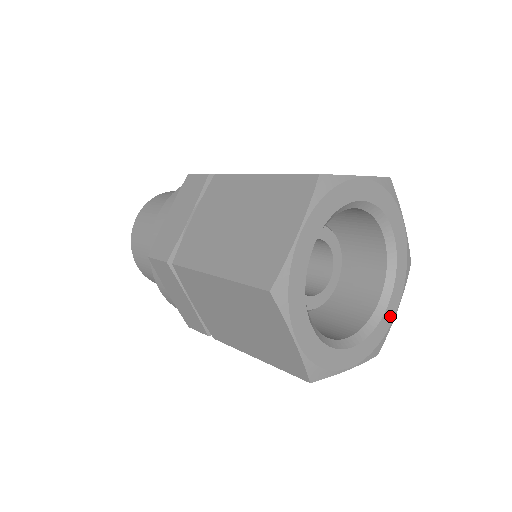
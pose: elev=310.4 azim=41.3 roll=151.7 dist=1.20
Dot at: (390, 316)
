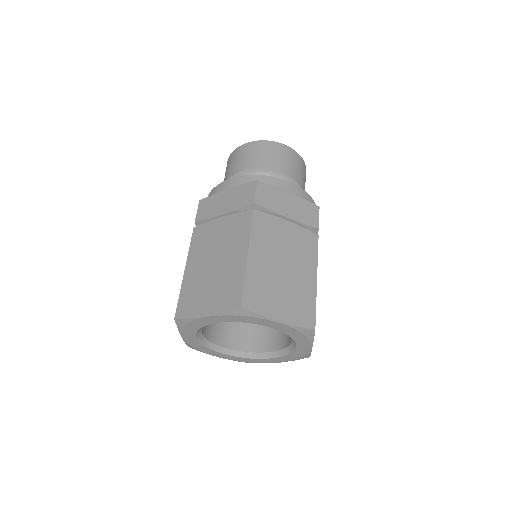
Dot at: (269, 361)
